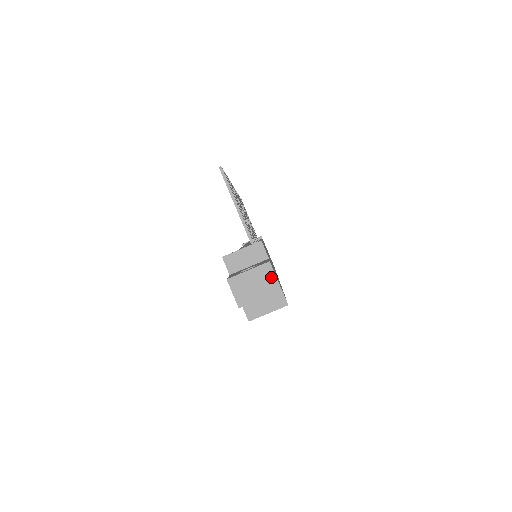
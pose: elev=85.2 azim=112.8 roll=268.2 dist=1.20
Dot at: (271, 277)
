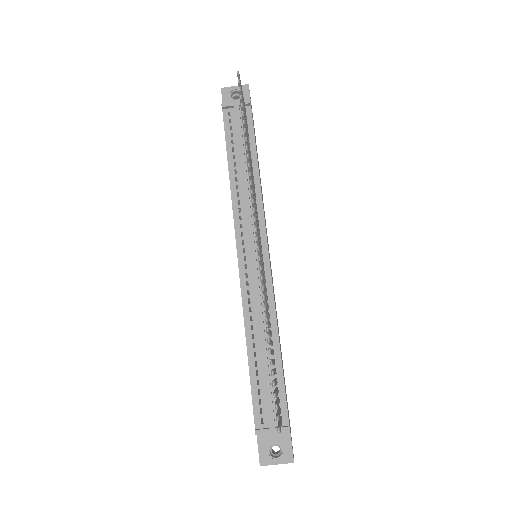
Dot at: occluded
